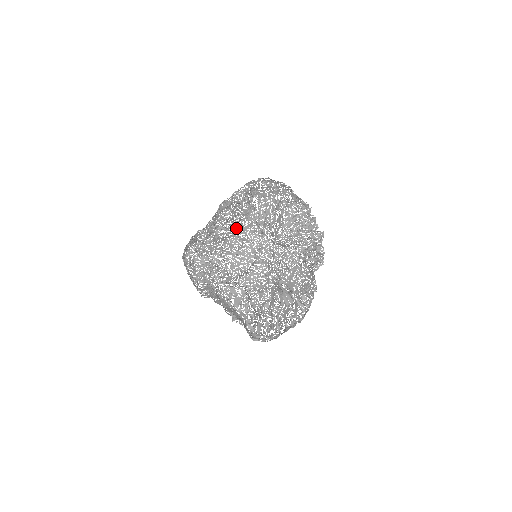
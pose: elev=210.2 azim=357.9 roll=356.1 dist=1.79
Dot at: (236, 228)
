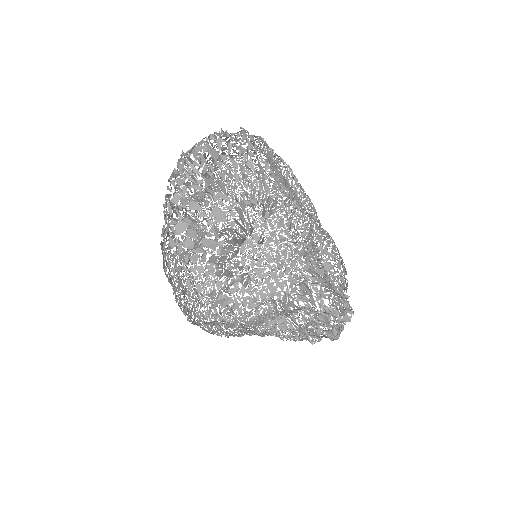
Dot at: (243, 305)
